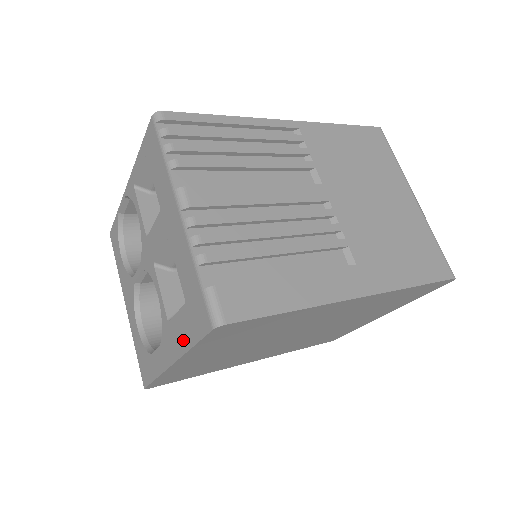
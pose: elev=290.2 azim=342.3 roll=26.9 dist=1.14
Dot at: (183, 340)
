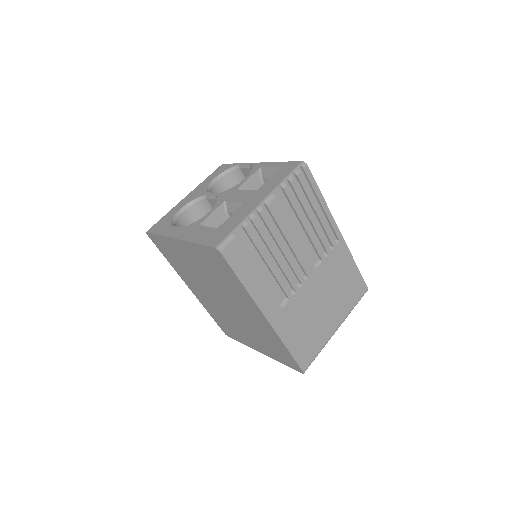
Dot at: (196, 237)
